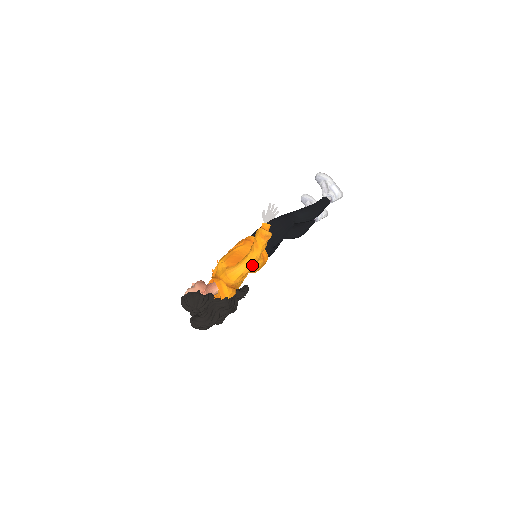
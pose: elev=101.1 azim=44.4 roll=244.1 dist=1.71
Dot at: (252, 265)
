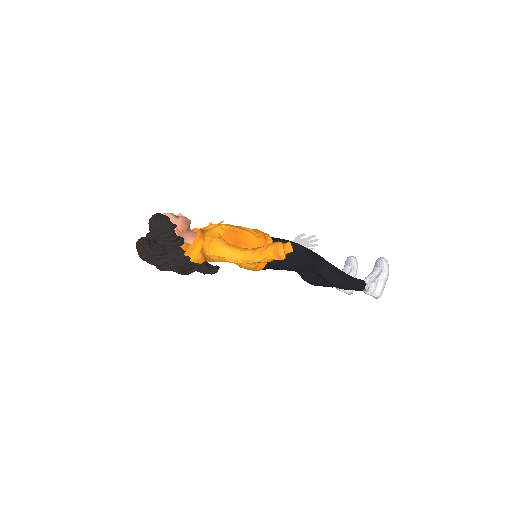
Dot at: (239, 261)
